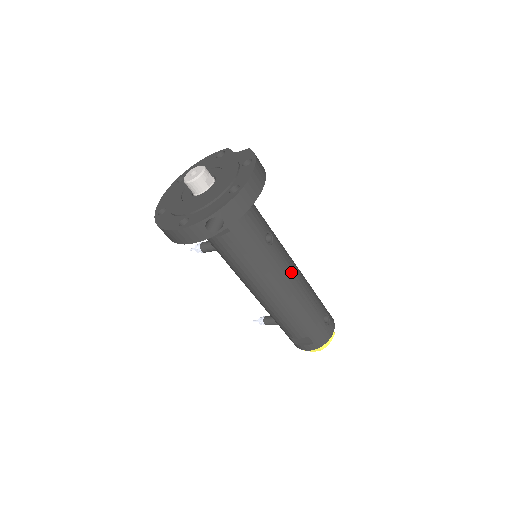
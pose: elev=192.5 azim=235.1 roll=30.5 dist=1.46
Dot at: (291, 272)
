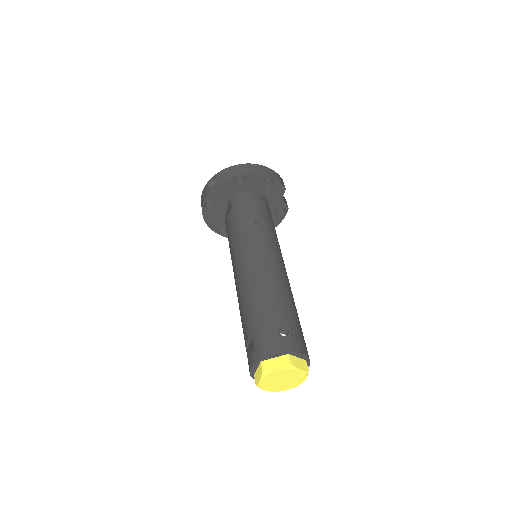
Dot at: (264, 257)
